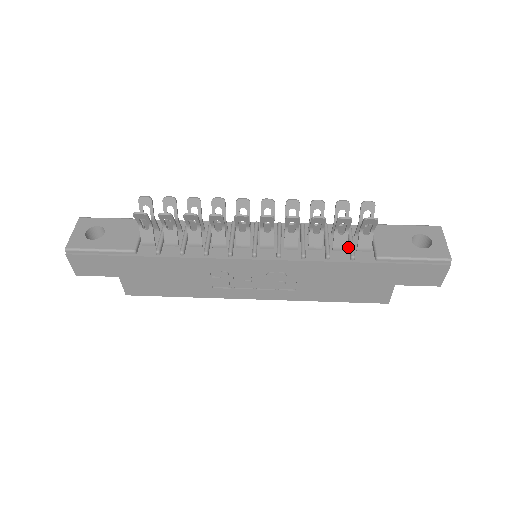
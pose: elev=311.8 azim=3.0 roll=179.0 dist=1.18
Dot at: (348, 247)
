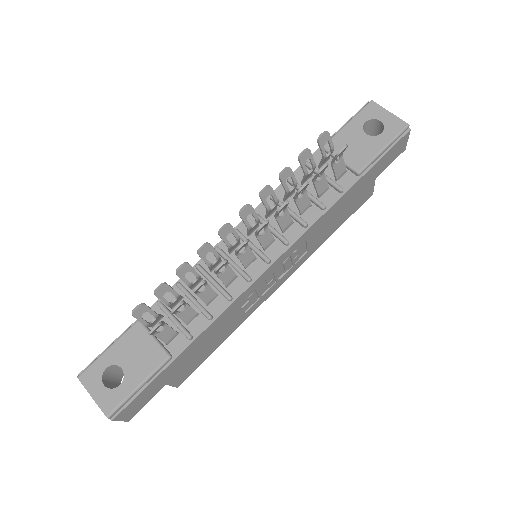
Dot at: occluded
